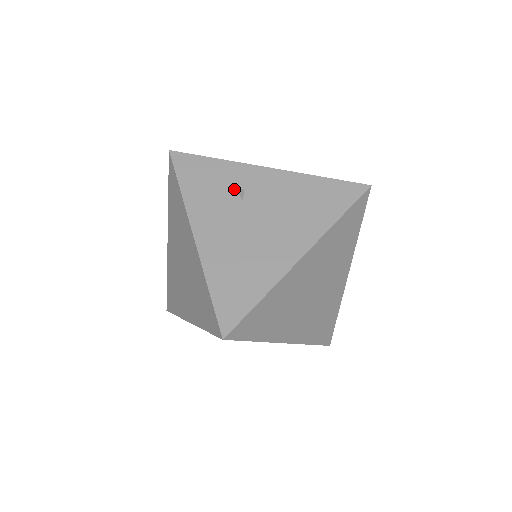
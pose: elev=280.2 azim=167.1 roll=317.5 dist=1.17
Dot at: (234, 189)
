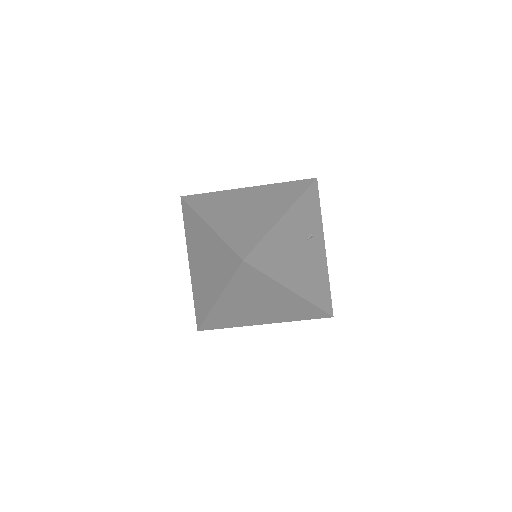
Dot at: (311, 231)
